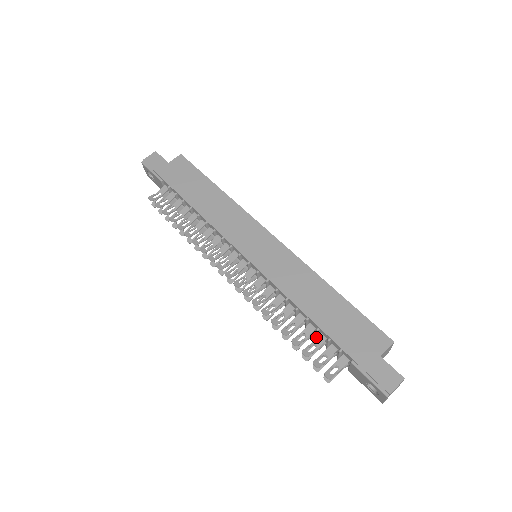
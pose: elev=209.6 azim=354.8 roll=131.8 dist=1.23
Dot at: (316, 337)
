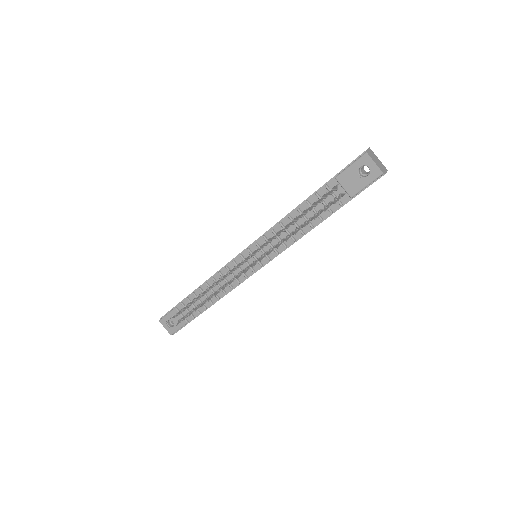
Dot at: occluded
